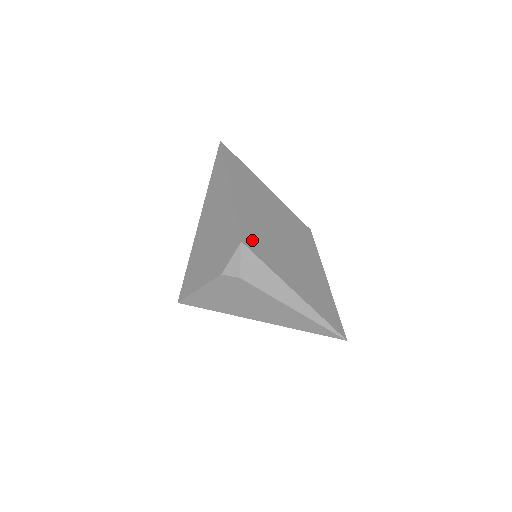
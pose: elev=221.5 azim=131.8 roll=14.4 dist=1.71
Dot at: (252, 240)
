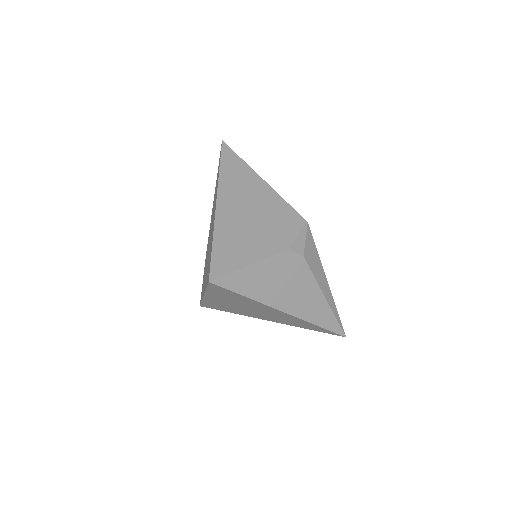
Dot at: occluded
